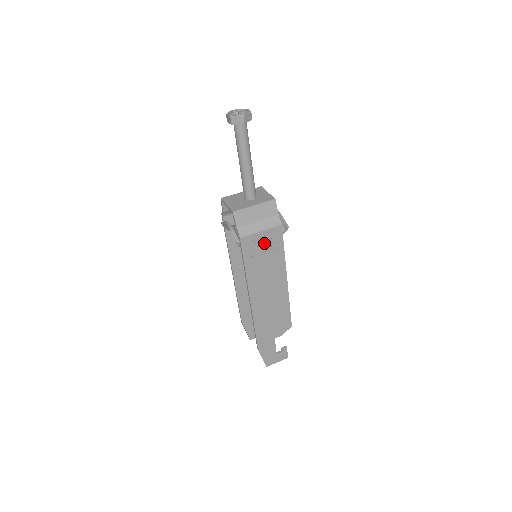
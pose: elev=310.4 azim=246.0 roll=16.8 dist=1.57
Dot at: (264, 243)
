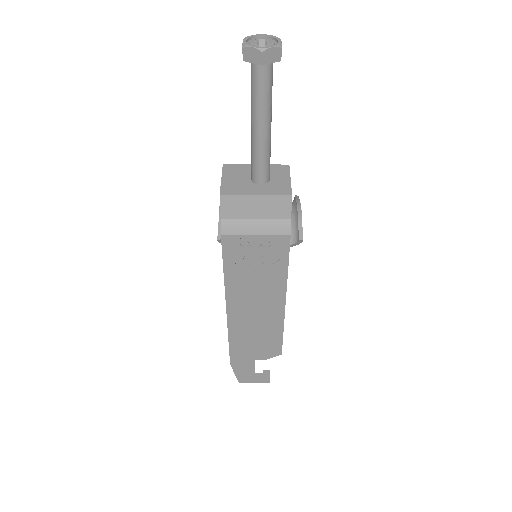
Dot at: (258, 251)
